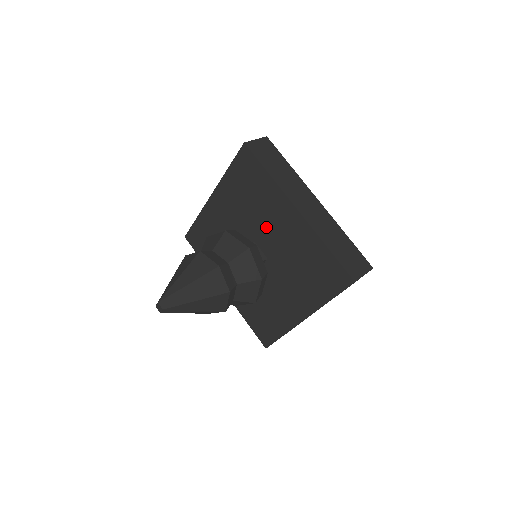
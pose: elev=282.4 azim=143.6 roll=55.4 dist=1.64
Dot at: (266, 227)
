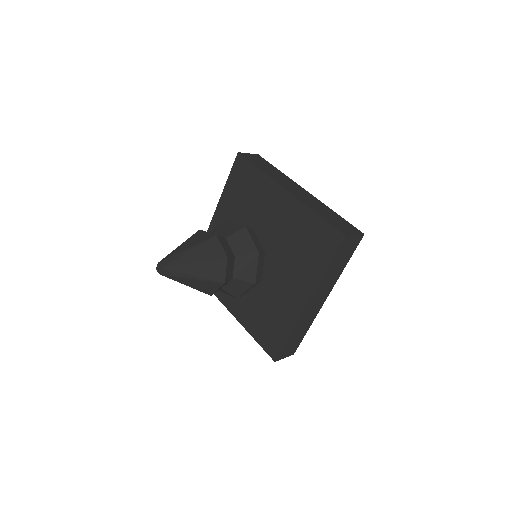
Dot at: (262, 221)
